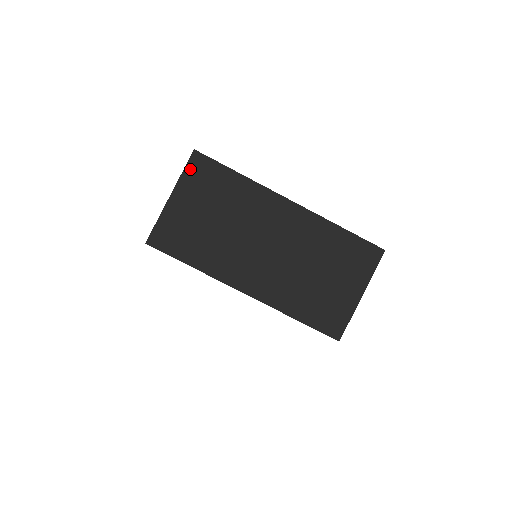
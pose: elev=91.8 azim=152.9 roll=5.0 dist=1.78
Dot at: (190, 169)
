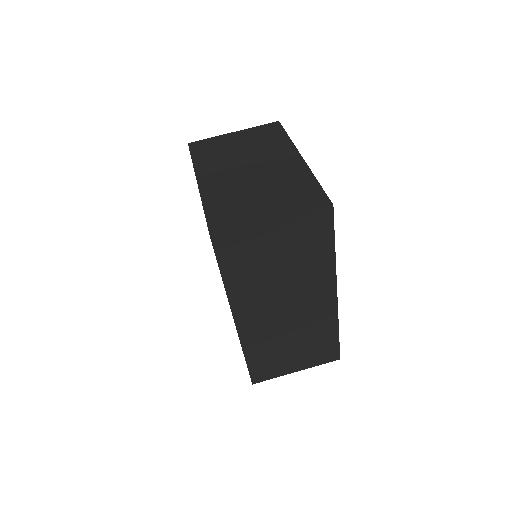
Dot at: (311, 216)
